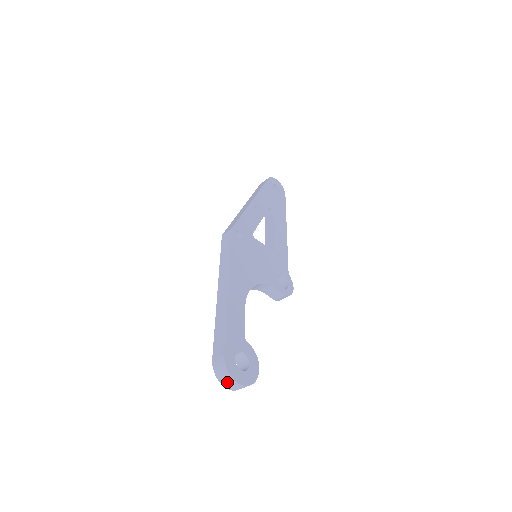
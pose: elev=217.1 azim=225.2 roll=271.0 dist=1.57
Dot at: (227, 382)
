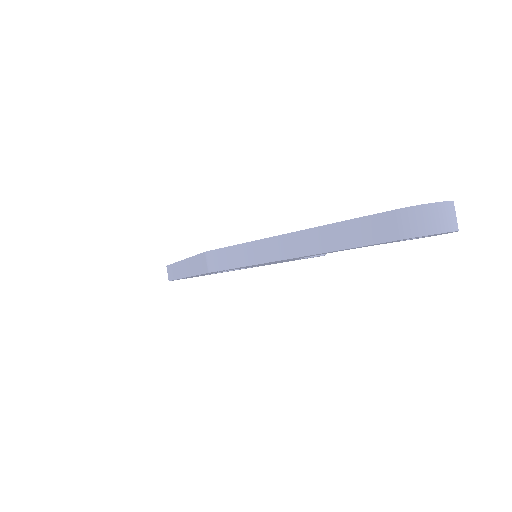
Dot at: (444, 218)
